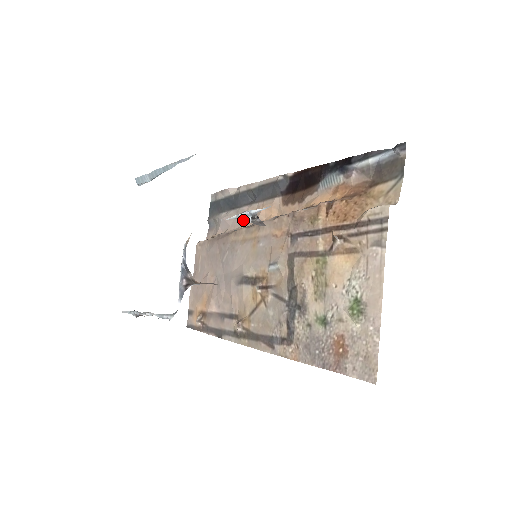
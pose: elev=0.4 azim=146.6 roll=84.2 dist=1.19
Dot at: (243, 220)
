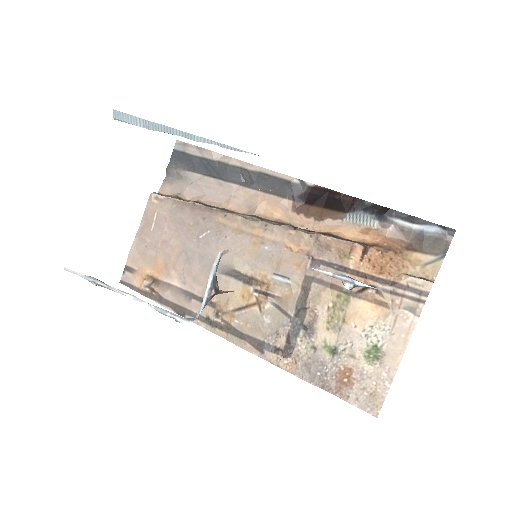
Dot at: (230, 199)
